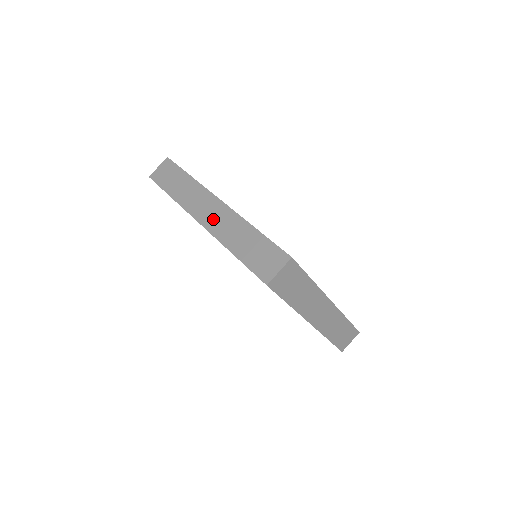
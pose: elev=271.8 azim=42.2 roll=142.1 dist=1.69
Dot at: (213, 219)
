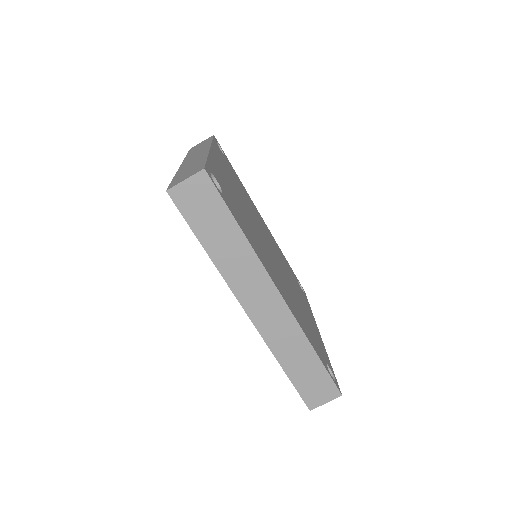
Dot at: (267, 319)
